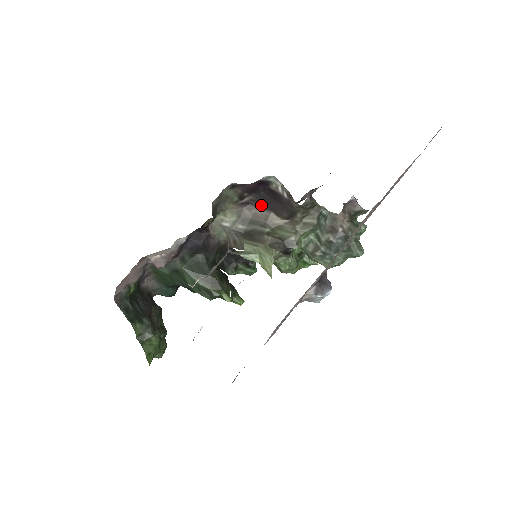
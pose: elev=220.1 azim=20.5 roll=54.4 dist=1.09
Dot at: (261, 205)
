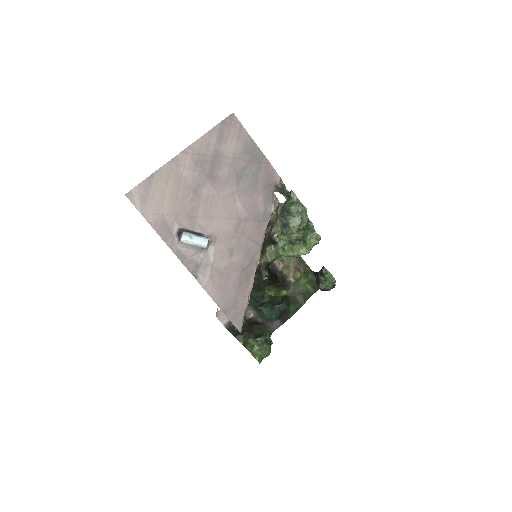
Dot at: occluded
